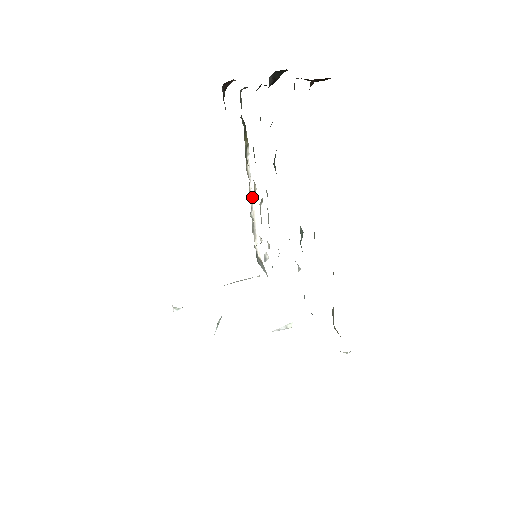
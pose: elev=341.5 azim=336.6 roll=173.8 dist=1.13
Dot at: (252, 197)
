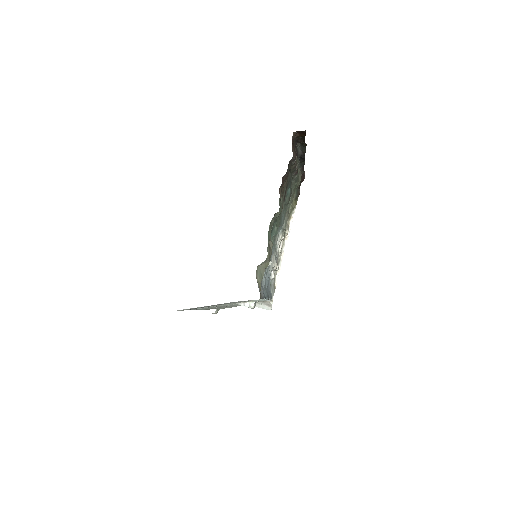
Dot at: (286, 242)
